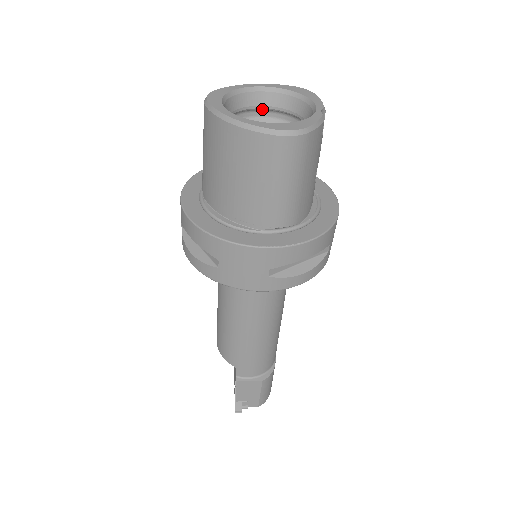
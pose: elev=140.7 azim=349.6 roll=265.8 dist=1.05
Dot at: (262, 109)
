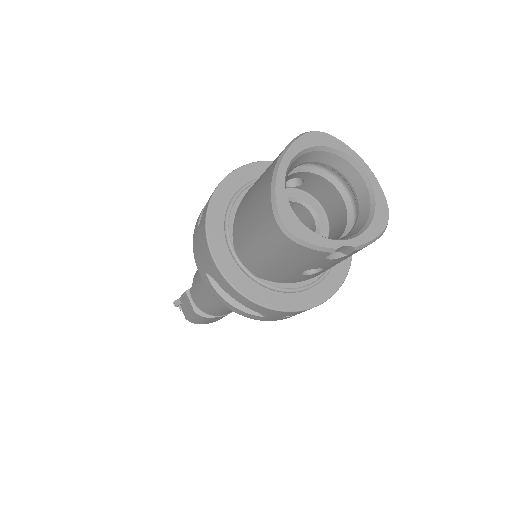
Dot at: (352, 189)
